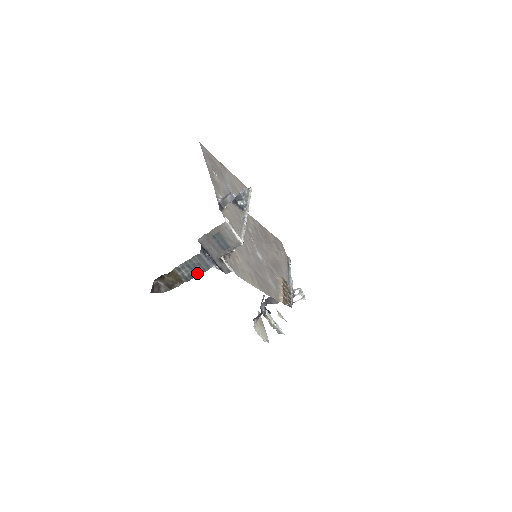
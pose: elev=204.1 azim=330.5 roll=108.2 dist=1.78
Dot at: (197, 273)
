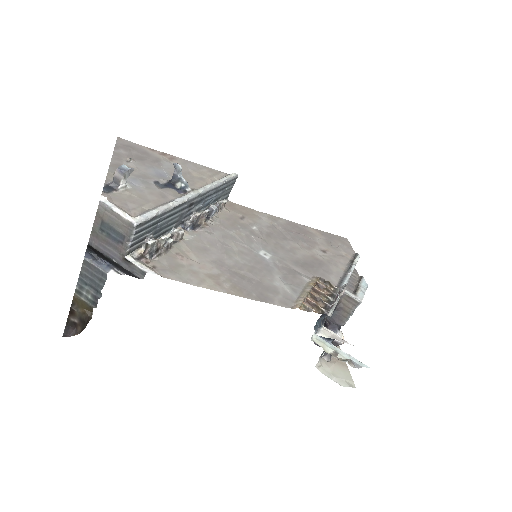
Dot at: (98, 289)
